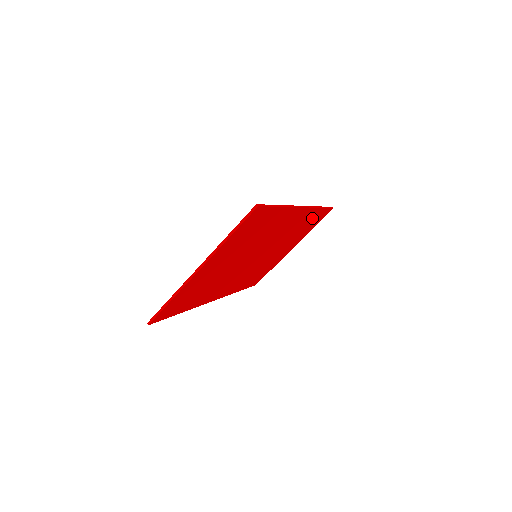
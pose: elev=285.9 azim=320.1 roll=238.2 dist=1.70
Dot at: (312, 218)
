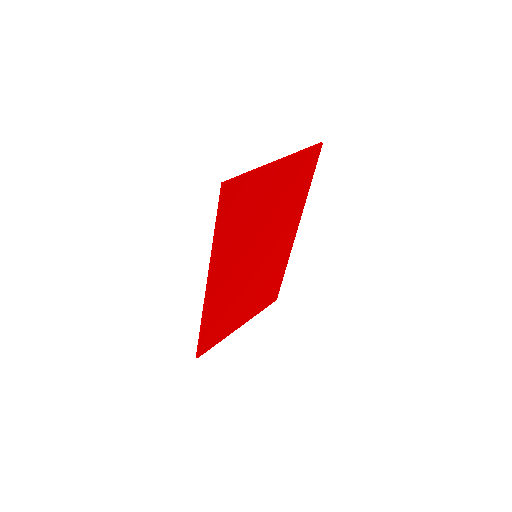
Dot at: (276, 279)
